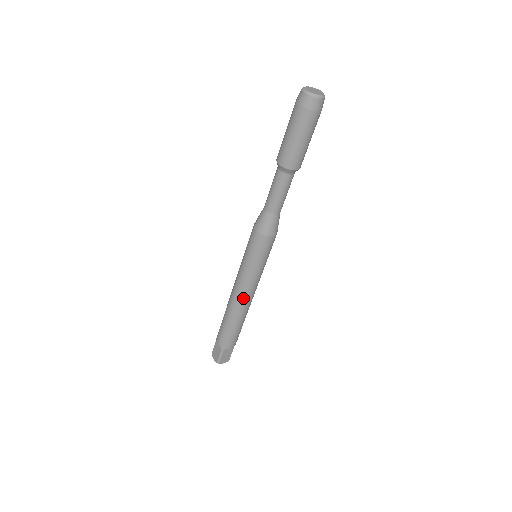
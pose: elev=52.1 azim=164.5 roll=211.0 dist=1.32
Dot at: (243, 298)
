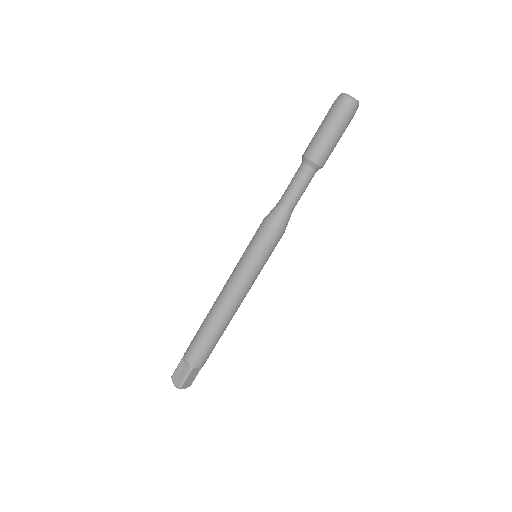
Dot at: (234, 302)
